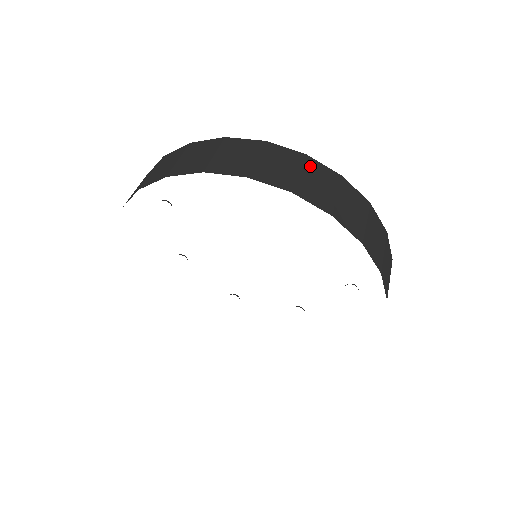
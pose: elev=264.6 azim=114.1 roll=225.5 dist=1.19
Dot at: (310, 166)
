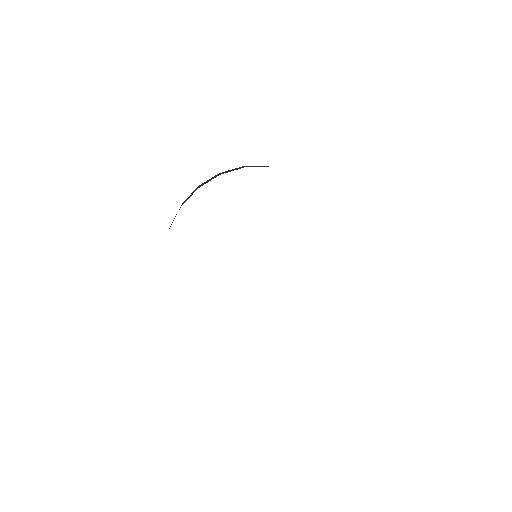
Dot at: occluded
